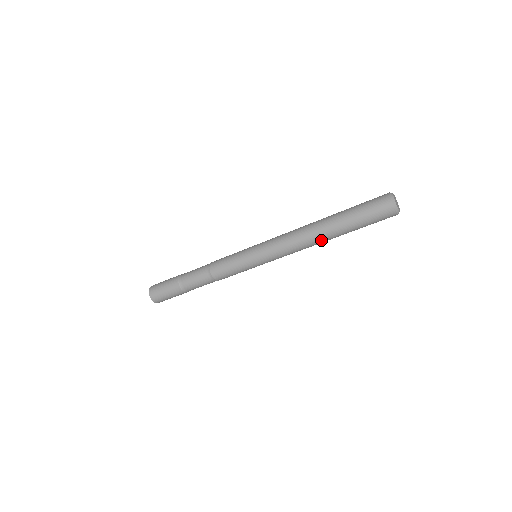
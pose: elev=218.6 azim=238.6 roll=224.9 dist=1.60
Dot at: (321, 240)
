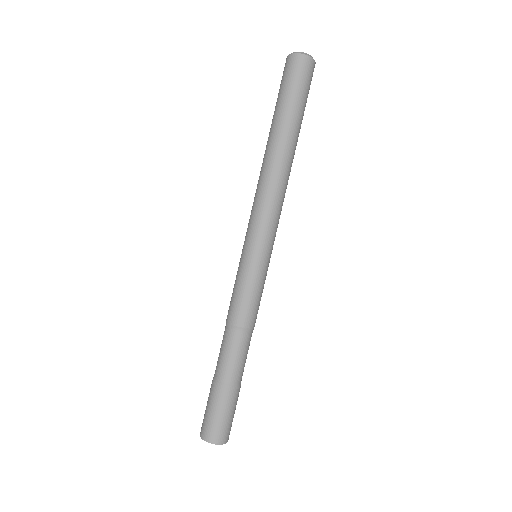
Dot at: (274, 155)
